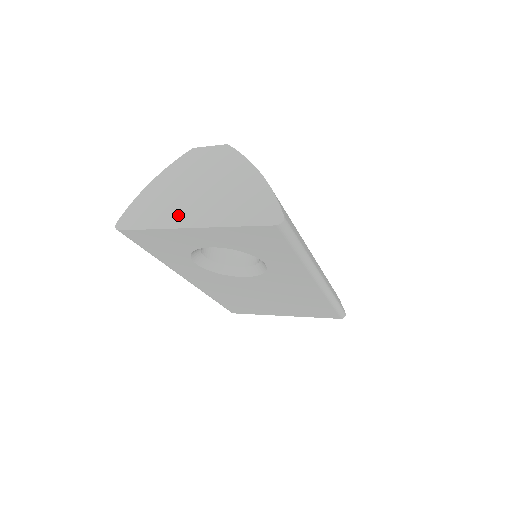
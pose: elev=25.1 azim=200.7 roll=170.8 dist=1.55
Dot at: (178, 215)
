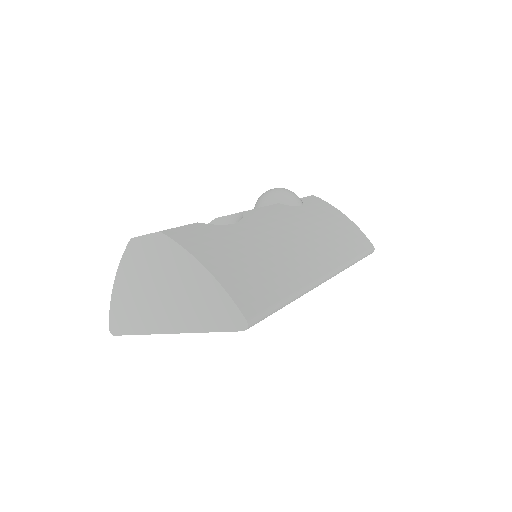
Dot at: (154, 320)
